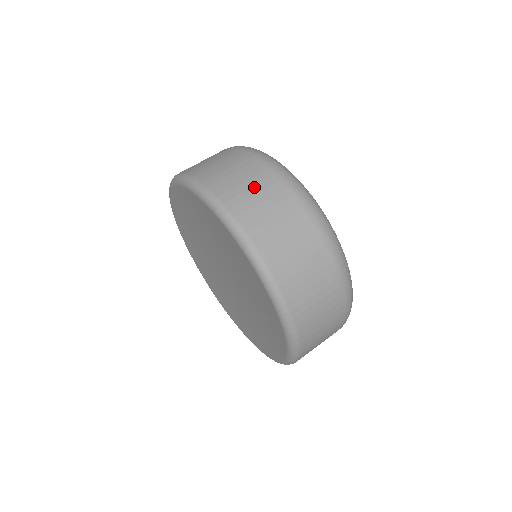
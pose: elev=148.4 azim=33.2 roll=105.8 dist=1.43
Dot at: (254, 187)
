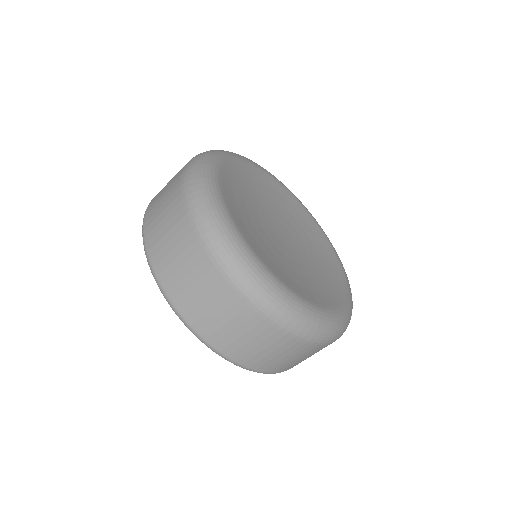
Dot at: (164, 203)
